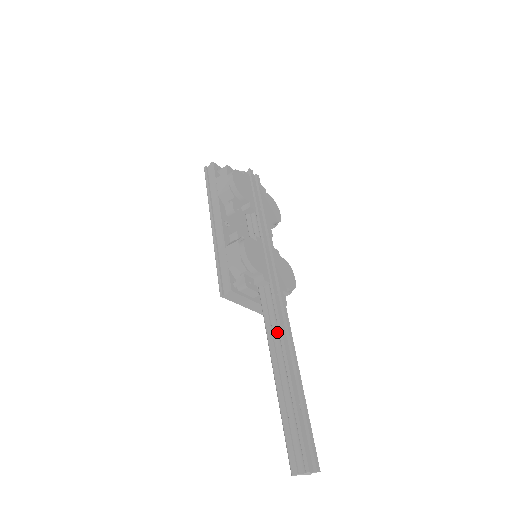
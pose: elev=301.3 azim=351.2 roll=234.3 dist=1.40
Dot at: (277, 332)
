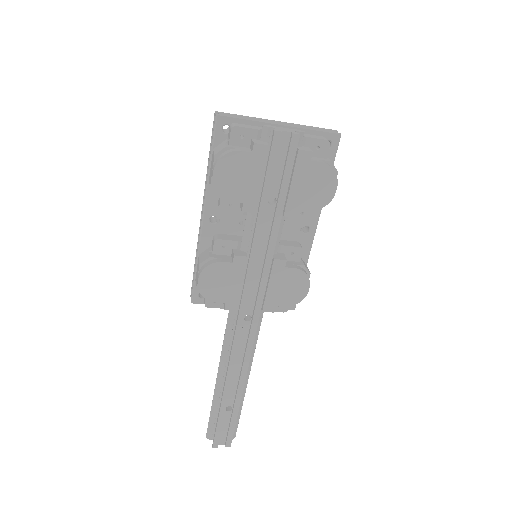
Dot at: occluded
